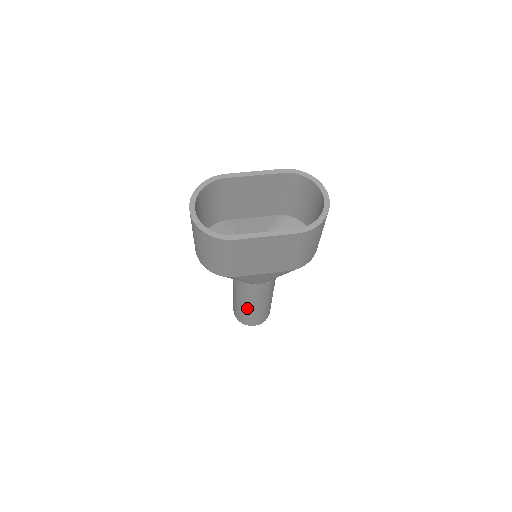
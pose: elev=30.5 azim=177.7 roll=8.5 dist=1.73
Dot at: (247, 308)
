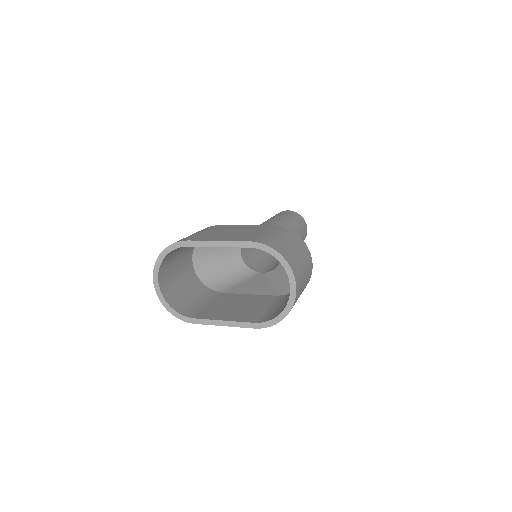
Dot at: occluded
